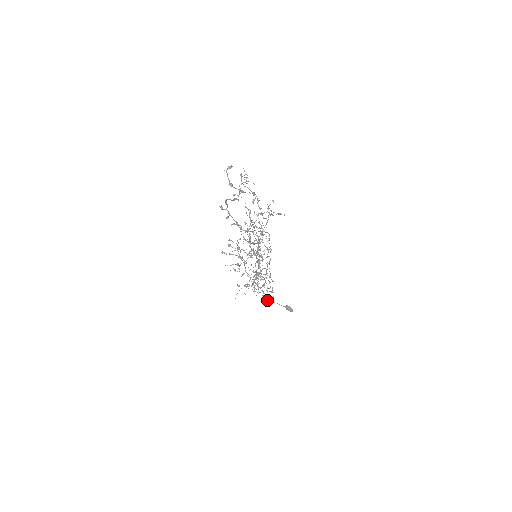
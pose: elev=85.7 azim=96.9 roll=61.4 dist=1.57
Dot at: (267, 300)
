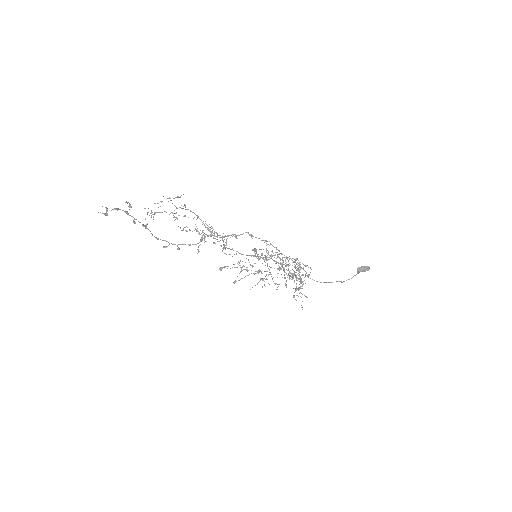
Dot at: (305, 275)
